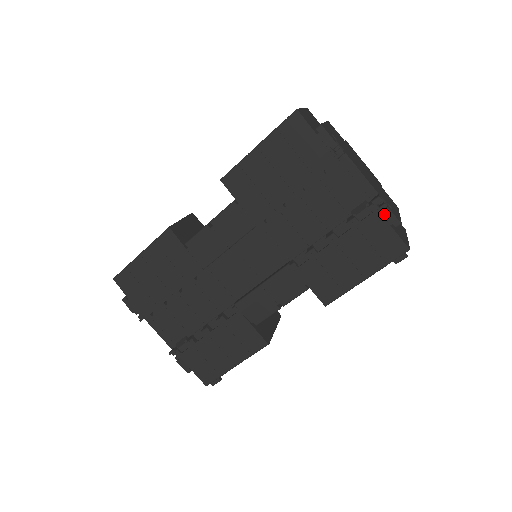
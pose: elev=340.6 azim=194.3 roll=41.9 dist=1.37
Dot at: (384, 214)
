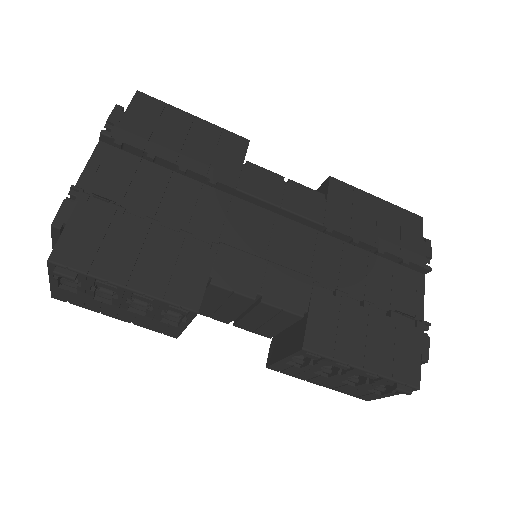
Dot at: (423, 339)
